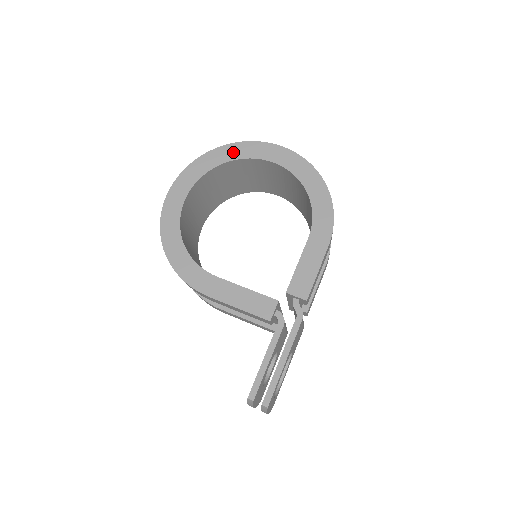
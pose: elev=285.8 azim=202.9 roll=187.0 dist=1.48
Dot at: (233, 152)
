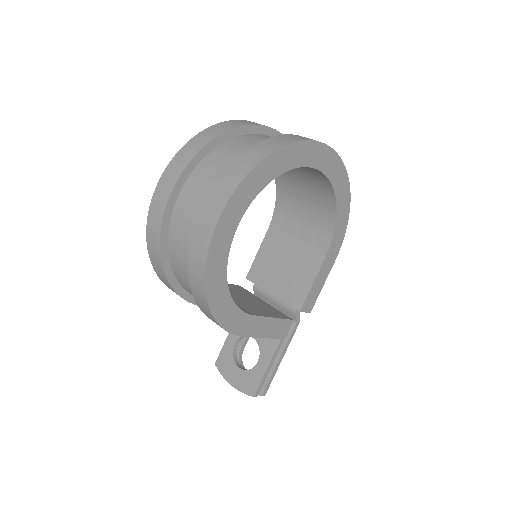
Dot at: (293, 157)
